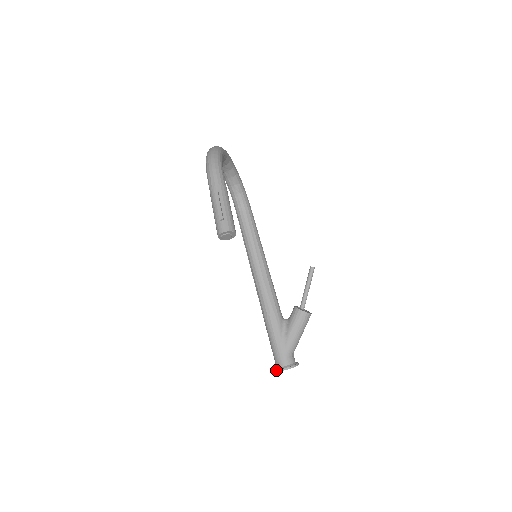
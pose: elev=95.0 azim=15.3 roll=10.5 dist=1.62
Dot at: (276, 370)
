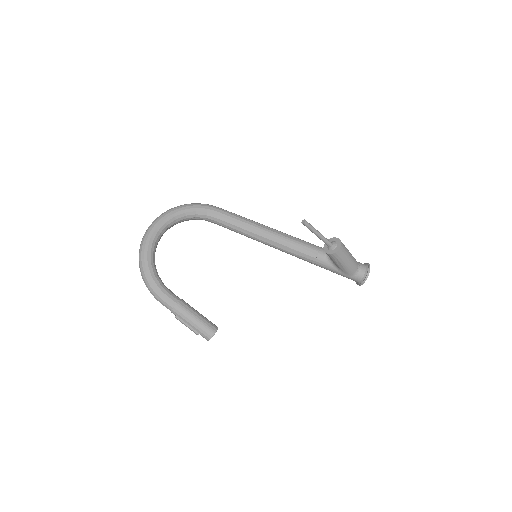
Dot at: (357, 284)
